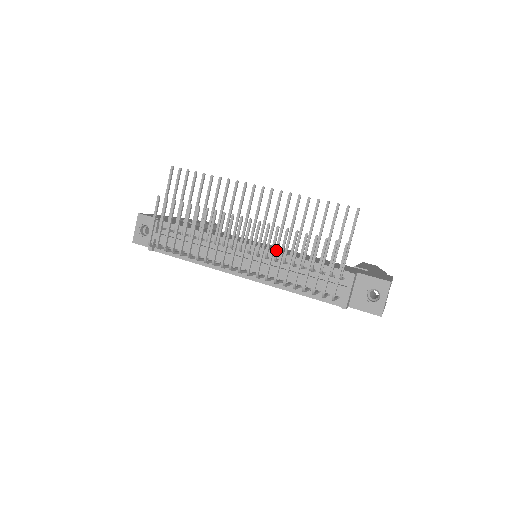
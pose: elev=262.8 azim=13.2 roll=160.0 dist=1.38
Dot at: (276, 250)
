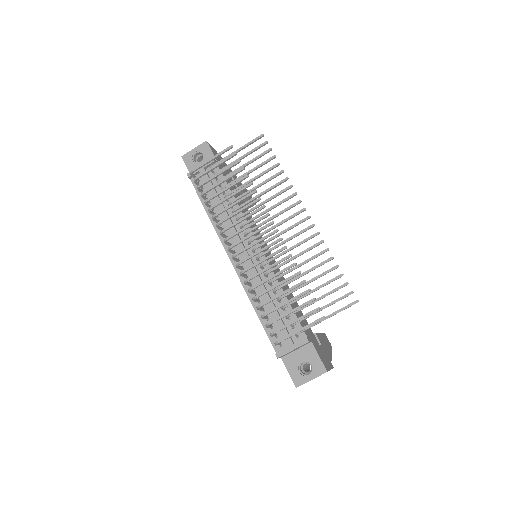
Dot at: (273, 269)
